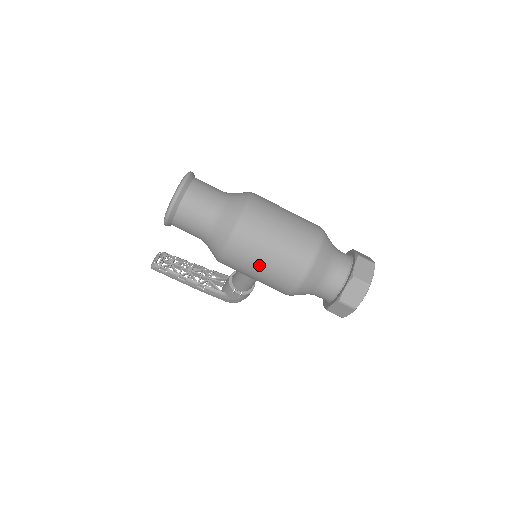
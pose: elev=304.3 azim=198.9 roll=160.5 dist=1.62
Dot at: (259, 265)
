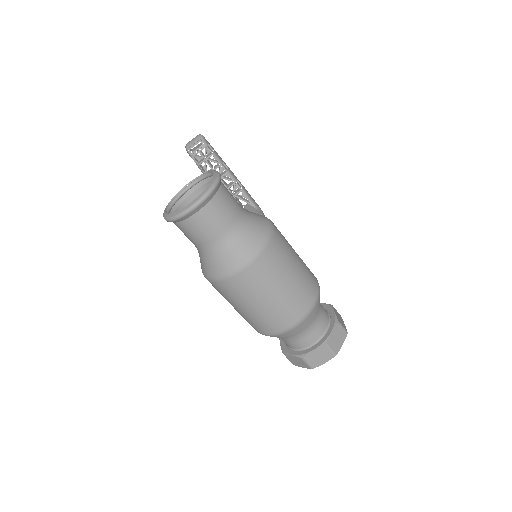
Dot at: occluded
